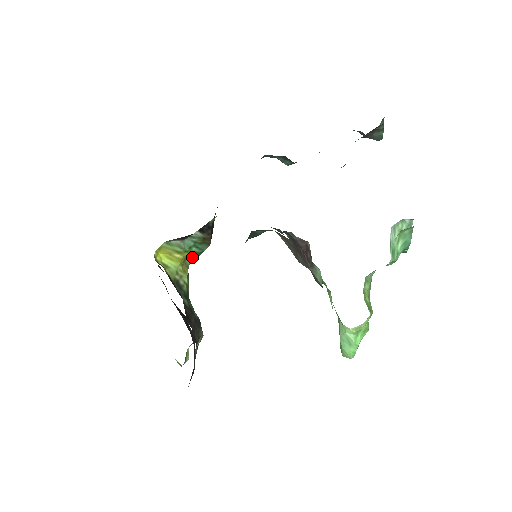
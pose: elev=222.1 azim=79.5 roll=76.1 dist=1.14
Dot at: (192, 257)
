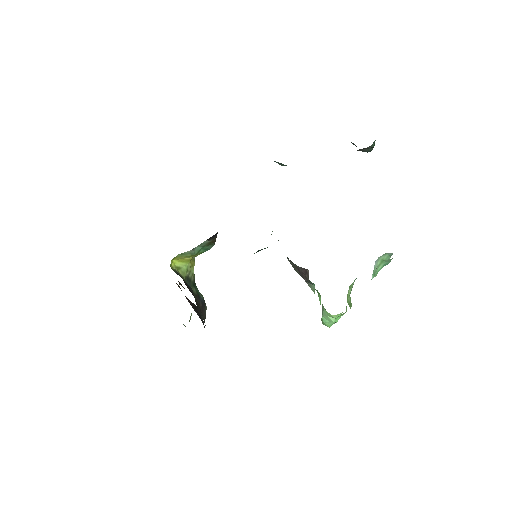
Dot at: occluded
